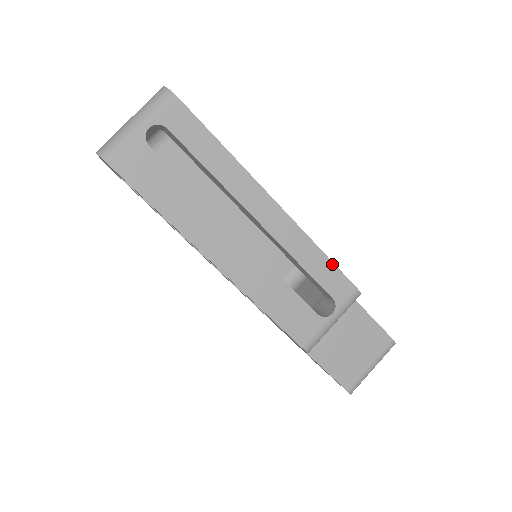
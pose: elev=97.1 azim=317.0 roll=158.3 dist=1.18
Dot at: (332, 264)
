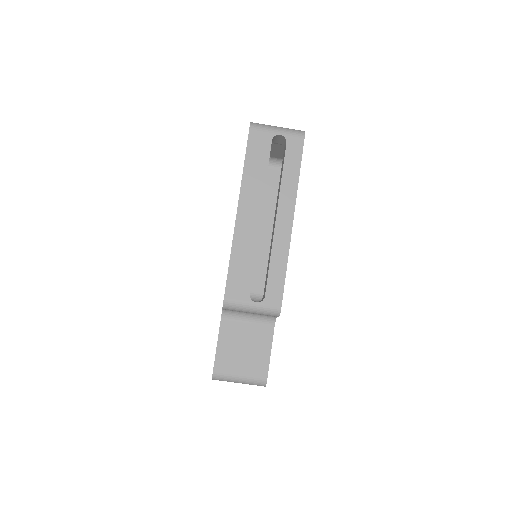
Dot at: (284, 280)
